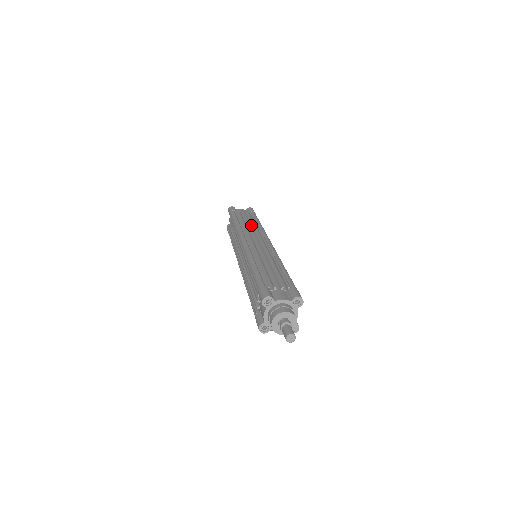
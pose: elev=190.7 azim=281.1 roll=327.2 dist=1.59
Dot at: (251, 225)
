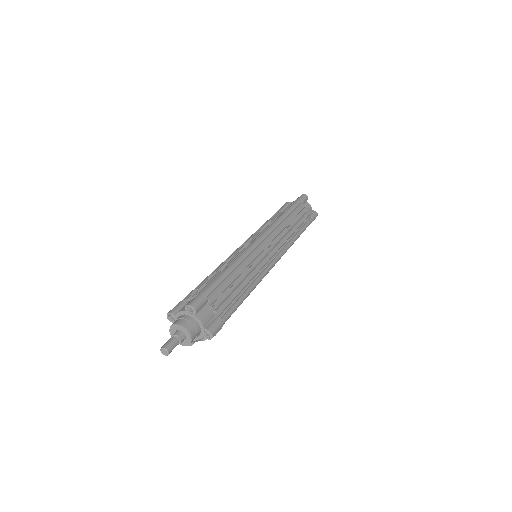
Dot at: (272, 221)
